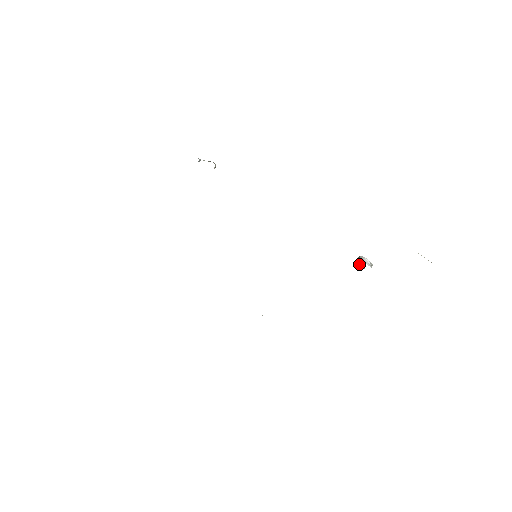
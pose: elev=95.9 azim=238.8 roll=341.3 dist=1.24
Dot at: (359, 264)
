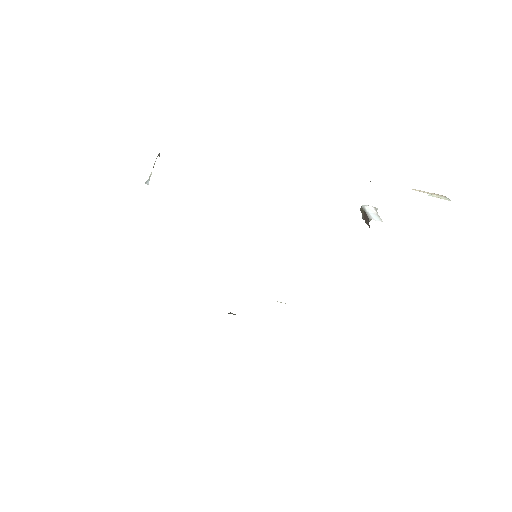
Dot at: (365, 217)
